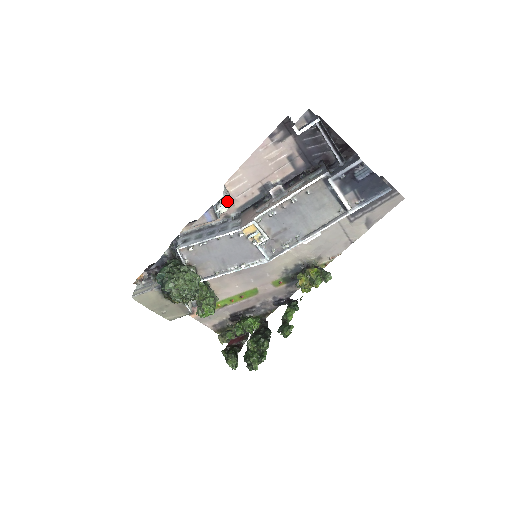
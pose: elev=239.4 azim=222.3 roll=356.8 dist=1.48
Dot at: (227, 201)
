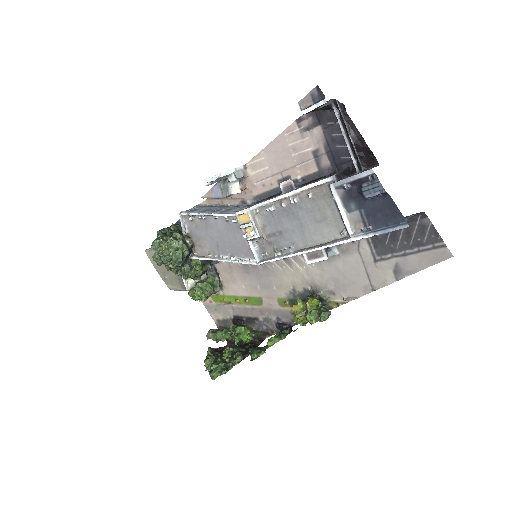
Dot at: (246, 184)
